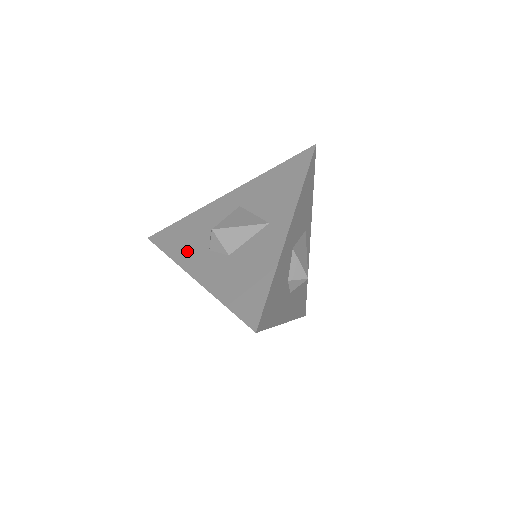
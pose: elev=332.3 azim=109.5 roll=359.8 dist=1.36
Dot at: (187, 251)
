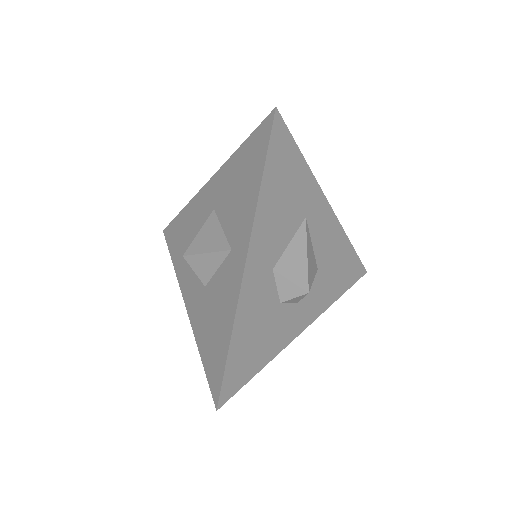
Dot at: (182, 264)
